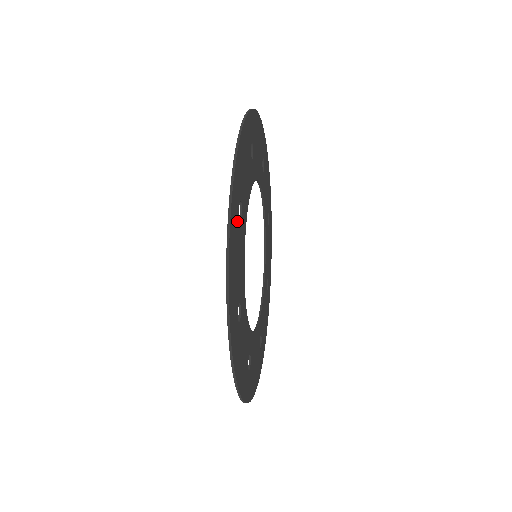
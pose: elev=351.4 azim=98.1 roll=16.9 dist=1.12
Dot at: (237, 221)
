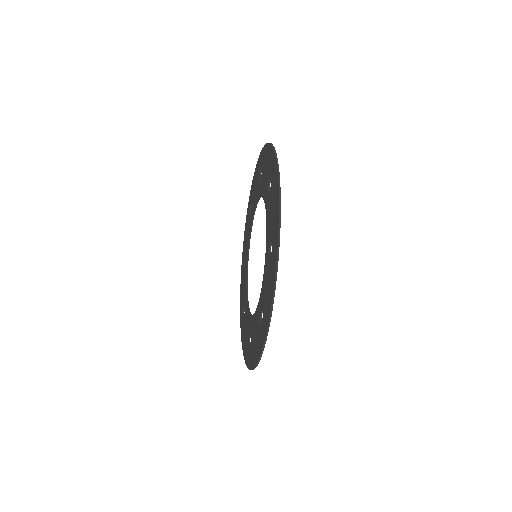
Dot at: occluded
